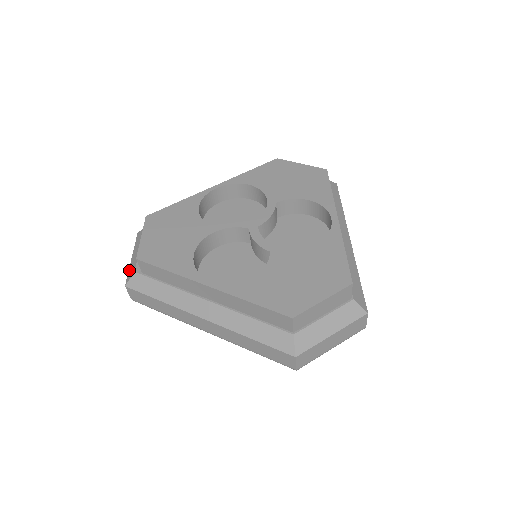
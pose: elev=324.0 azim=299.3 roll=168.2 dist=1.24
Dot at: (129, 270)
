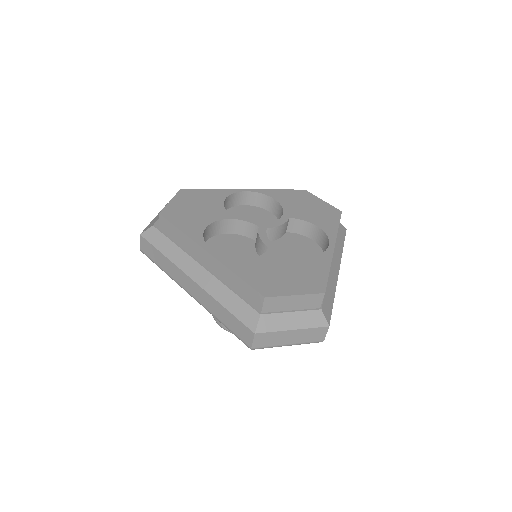
Dot at: (149, 225)
